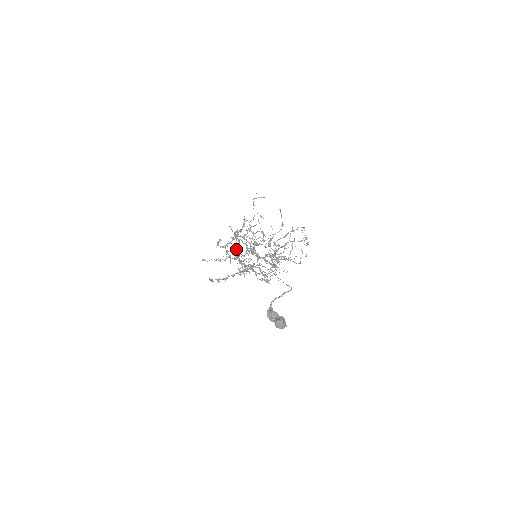
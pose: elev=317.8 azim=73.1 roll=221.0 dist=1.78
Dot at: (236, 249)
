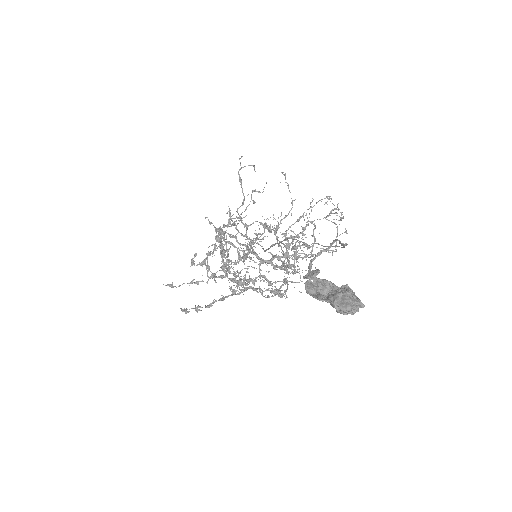
Dot at: occluded
